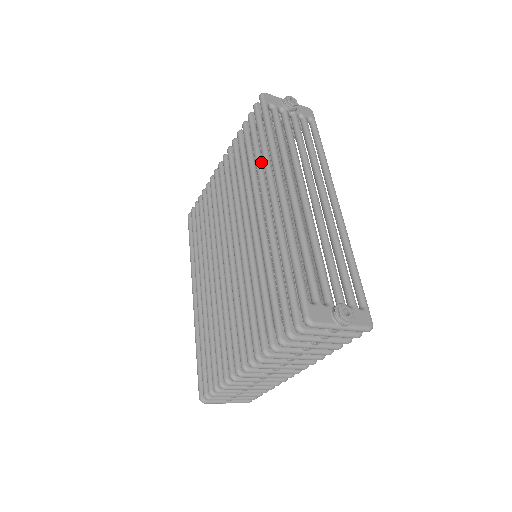
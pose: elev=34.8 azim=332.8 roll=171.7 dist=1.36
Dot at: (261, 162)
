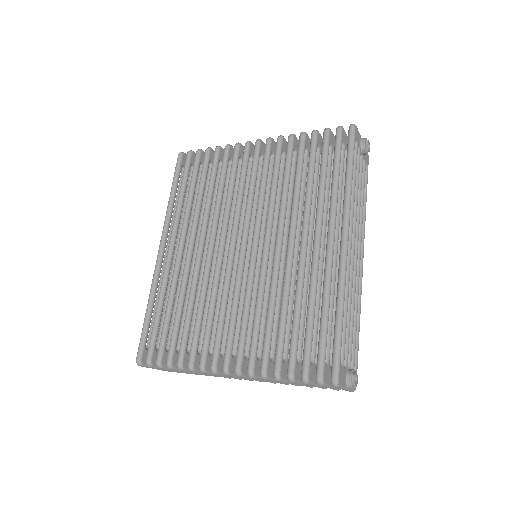
Dot at: occluded
